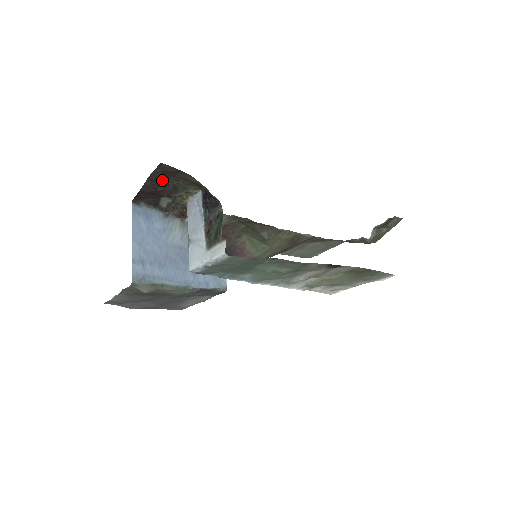
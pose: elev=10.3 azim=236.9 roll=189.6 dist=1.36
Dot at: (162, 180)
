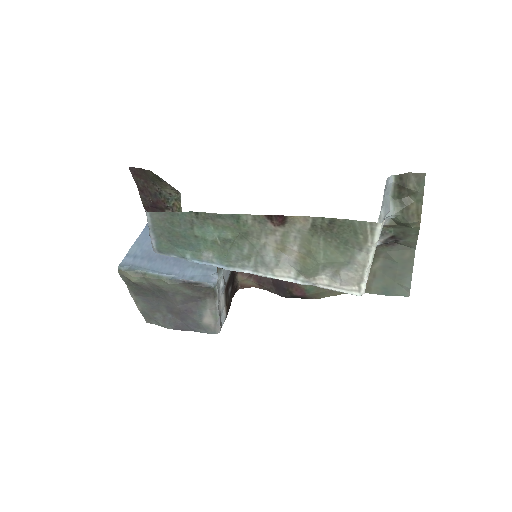
Dot at: (148, 188)
